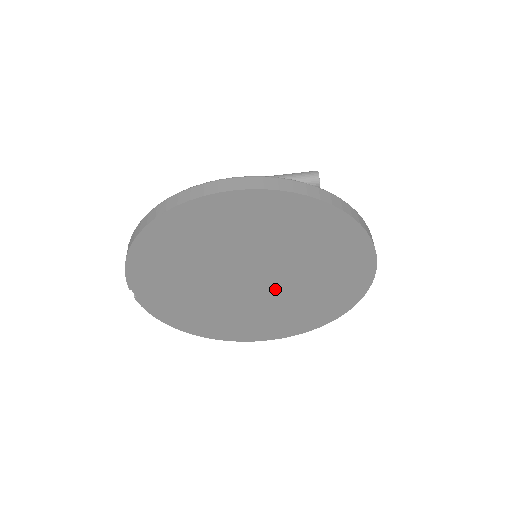
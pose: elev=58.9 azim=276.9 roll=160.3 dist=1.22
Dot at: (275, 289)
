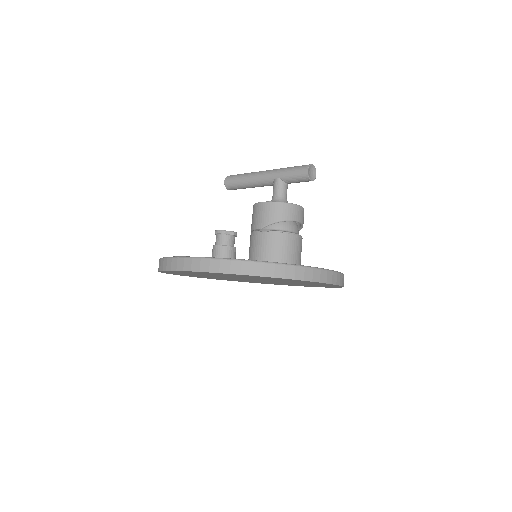
Dot at: (271, 281)
